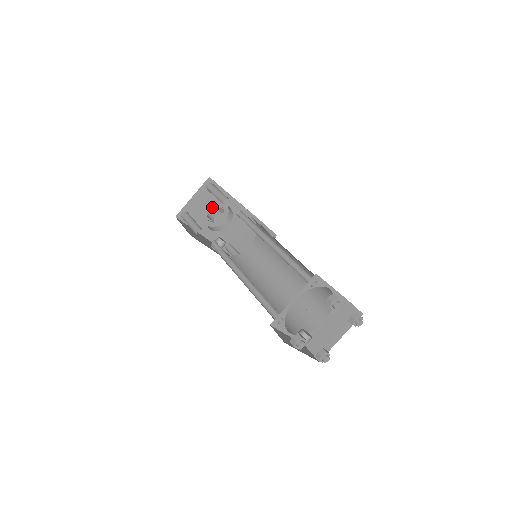
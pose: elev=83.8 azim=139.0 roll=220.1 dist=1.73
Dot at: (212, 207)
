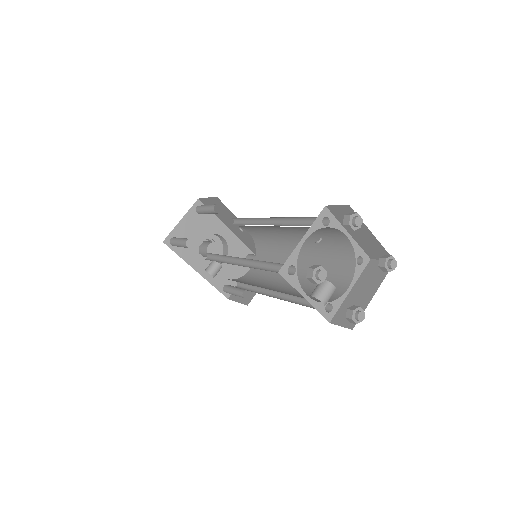
Dot at: (204, 235)
